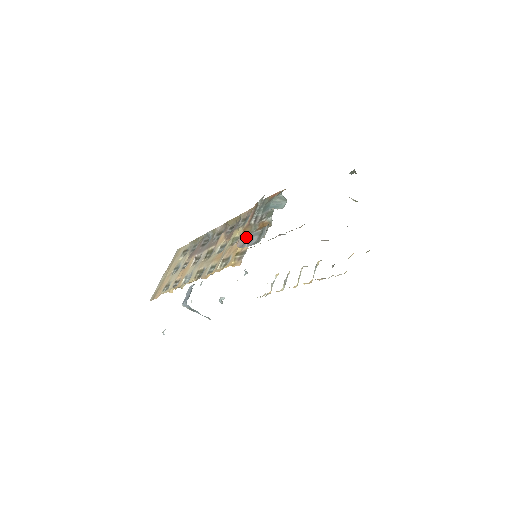
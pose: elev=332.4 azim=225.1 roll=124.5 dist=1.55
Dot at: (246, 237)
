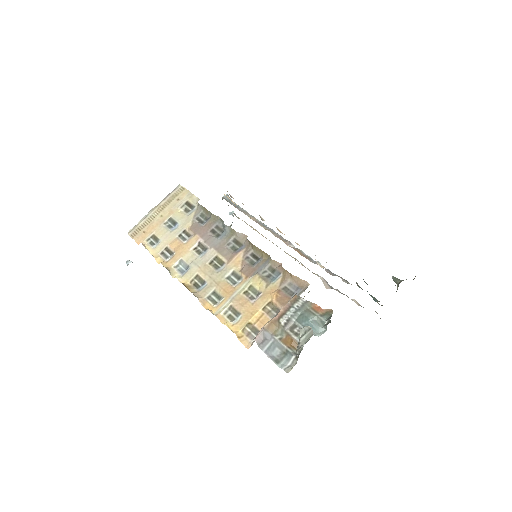
Dot at: (268, 337)
